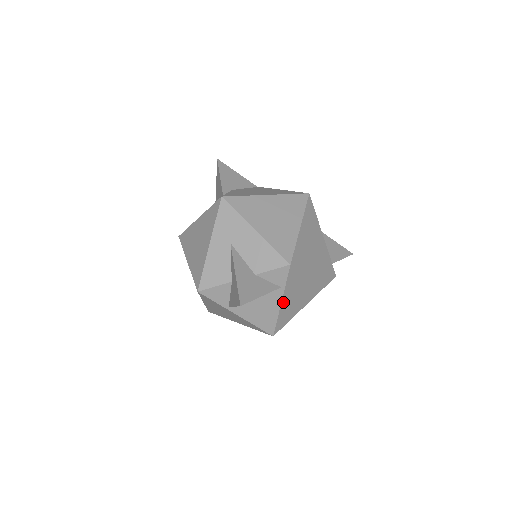
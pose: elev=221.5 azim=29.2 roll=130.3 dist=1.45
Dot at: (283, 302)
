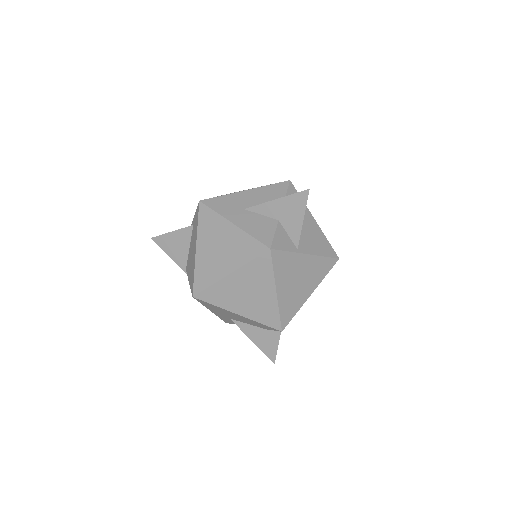
Dot at: (314, 221)
